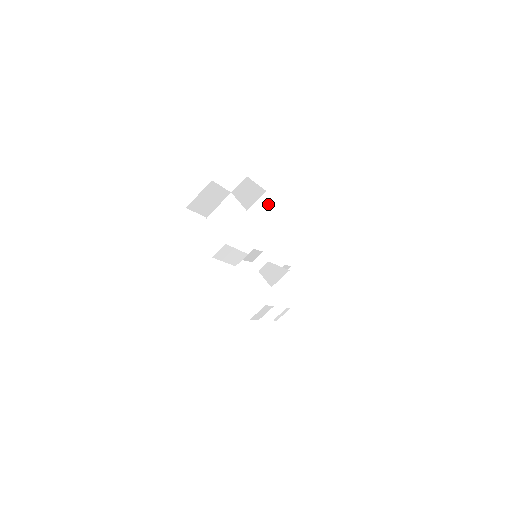
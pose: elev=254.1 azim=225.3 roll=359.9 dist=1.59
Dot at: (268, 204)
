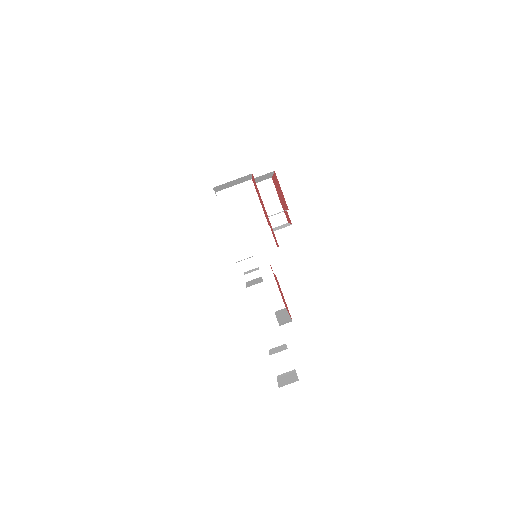
Dot at: (268, 191)
